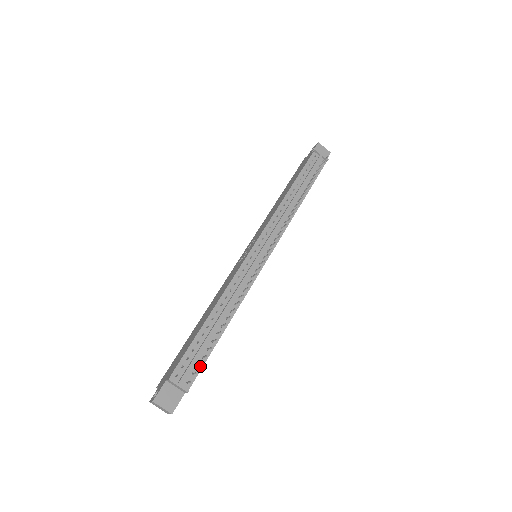
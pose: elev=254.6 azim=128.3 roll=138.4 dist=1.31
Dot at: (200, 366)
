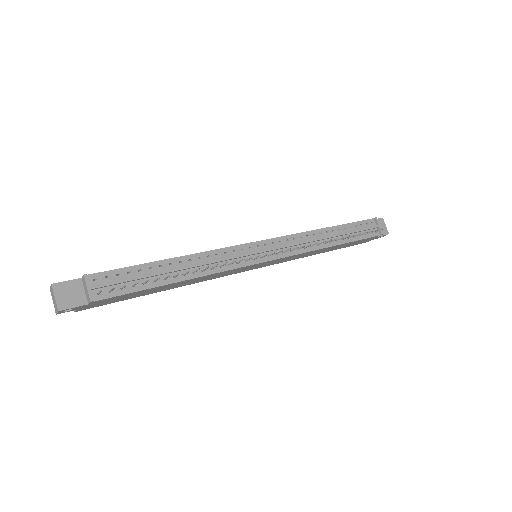
Dot at: (124, 291)
